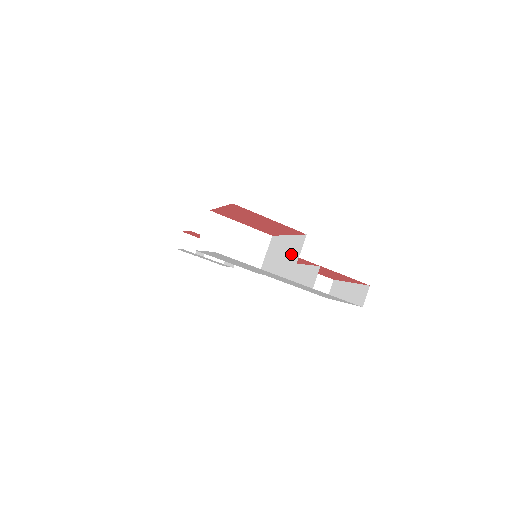
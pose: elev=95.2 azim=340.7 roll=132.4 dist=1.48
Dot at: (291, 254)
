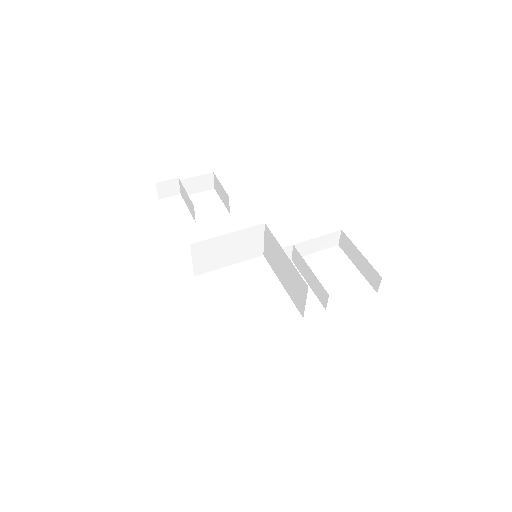
Dot at: (296, 287)
